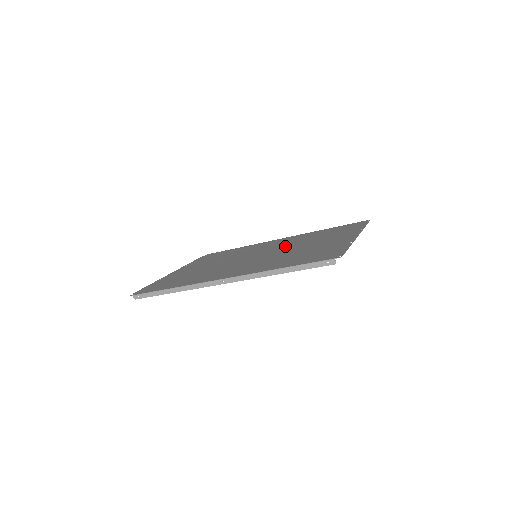
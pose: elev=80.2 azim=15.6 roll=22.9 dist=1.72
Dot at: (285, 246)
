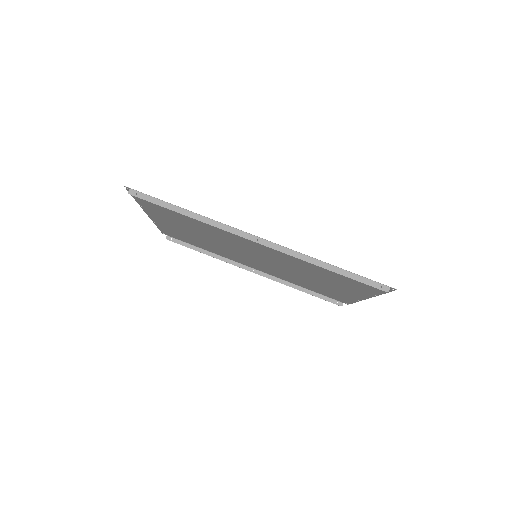
Dot at: (282, 269)
